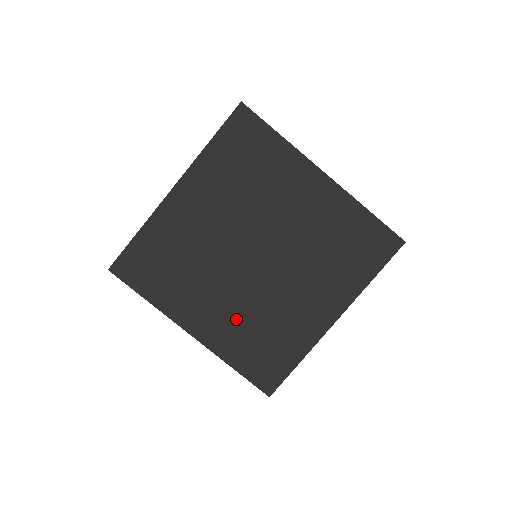
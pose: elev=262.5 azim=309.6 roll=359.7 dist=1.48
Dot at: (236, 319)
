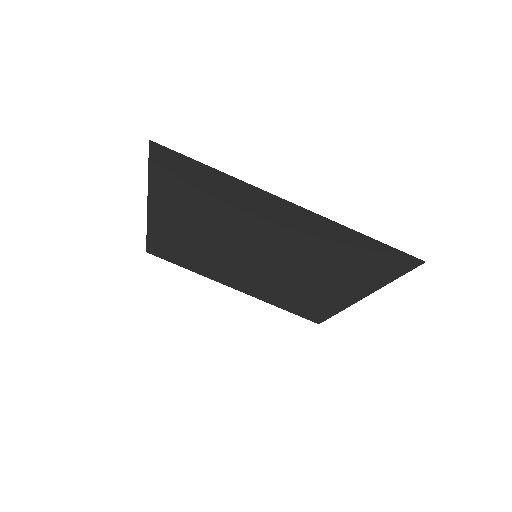
Dot at: (264, 287)
